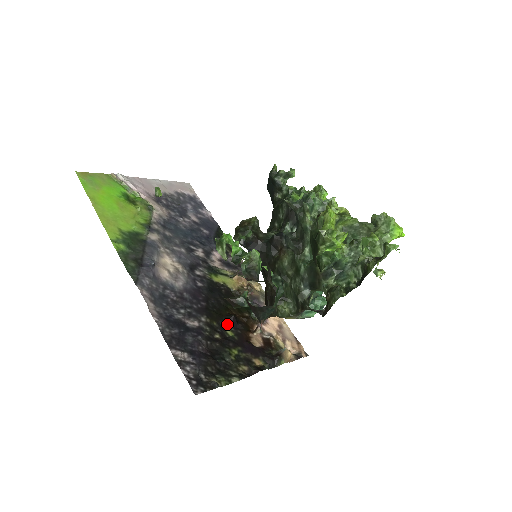
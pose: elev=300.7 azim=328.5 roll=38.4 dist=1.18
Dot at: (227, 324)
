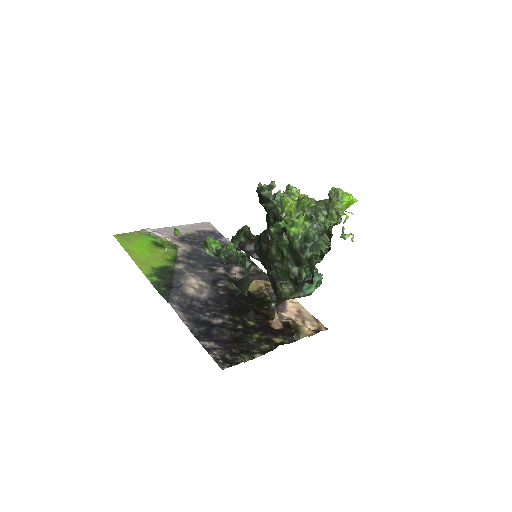
Dot at: (248, 317)
